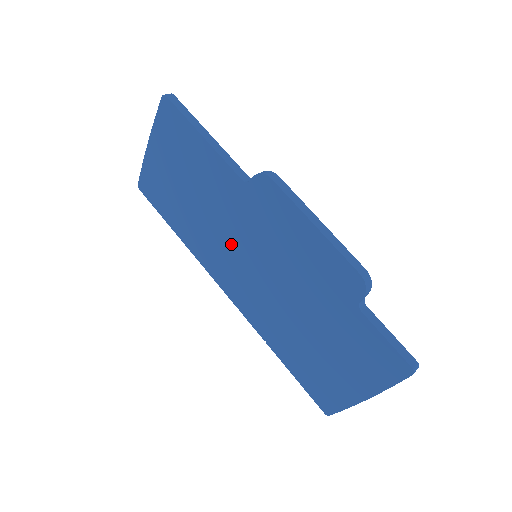
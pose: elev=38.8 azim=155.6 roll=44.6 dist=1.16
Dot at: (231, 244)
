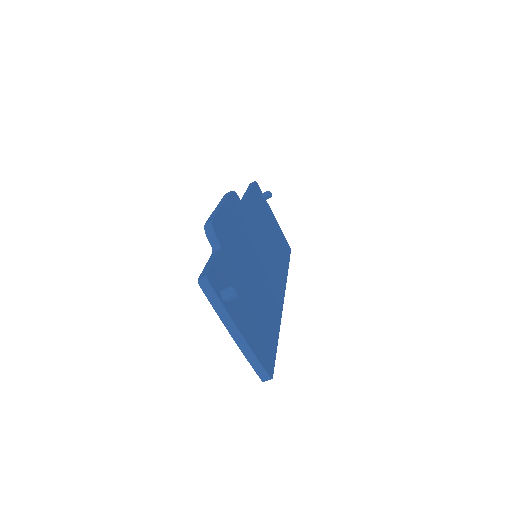
Dot at: occluded
